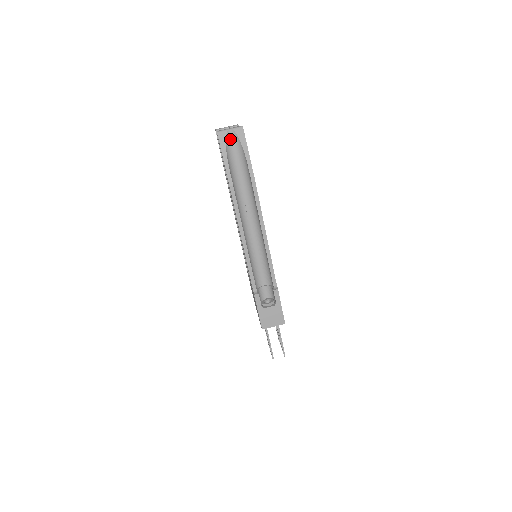
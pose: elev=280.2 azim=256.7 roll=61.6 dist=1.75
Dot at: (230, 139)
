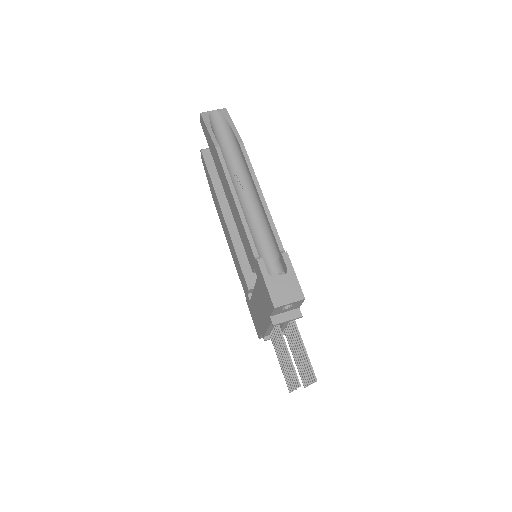
Dot at: (214, 118)
